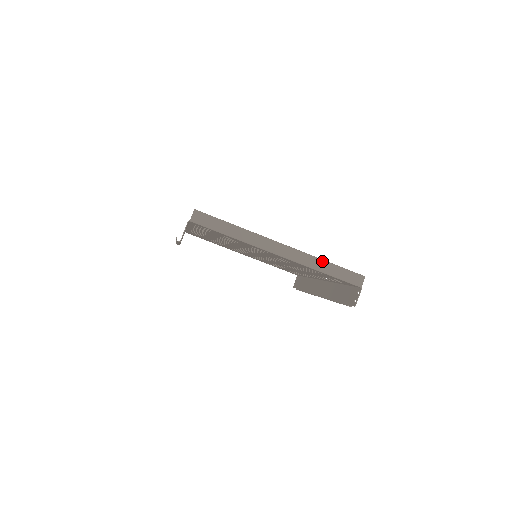
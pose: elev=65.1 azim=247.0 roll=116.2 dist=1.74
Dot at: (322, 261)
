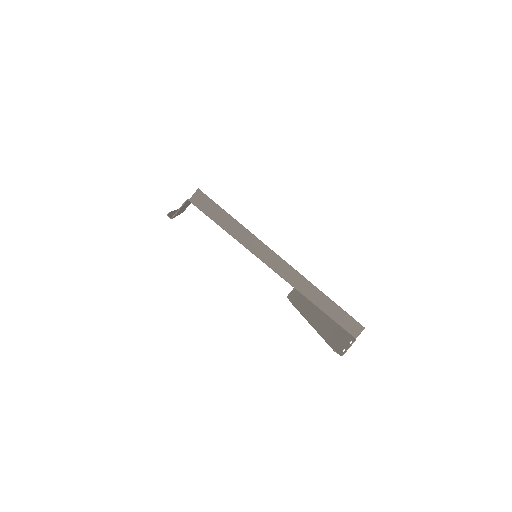
Dot at: (323, 295)
